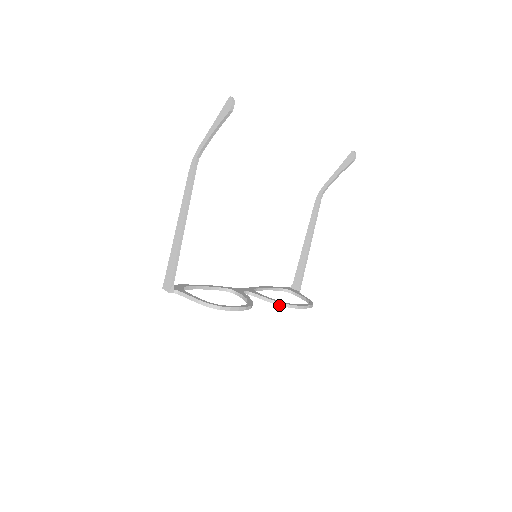
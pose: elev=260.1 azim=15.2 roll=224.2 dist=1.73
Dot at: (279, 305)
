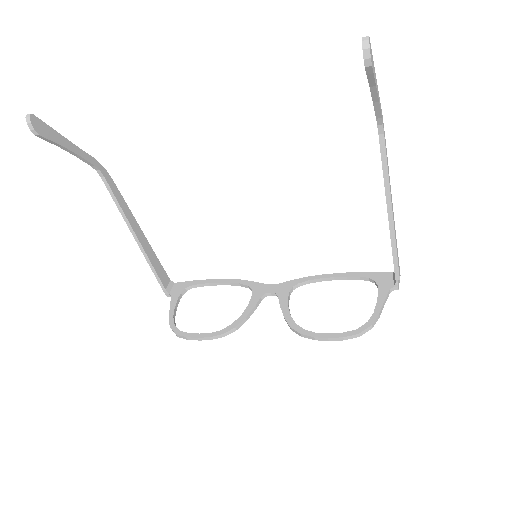
Dot at: (290, 328)
